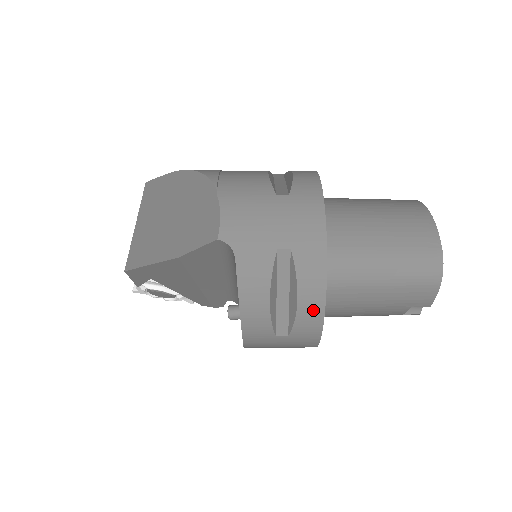
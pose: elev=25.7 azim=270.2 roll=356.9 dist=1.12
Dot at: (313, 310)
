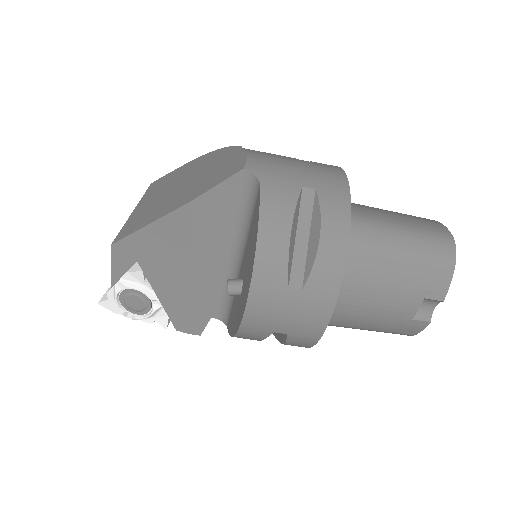
Dot at: (335, 253)
